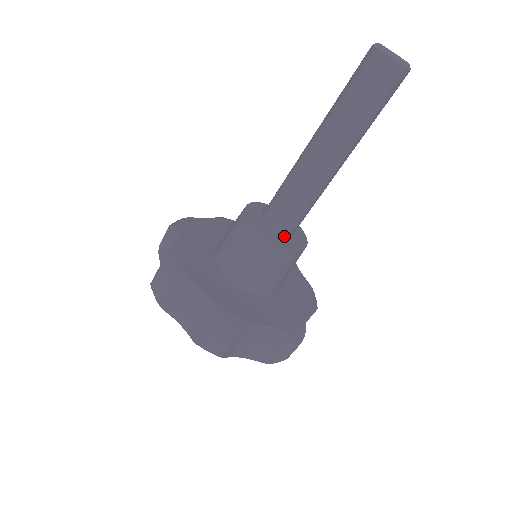
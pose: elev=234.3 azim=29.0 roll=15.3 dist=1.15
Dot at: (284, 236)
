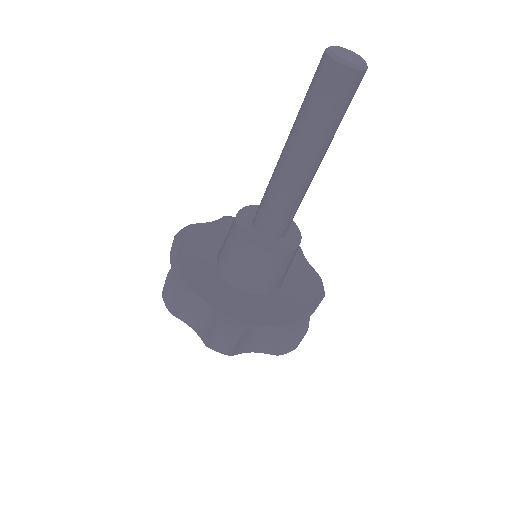
Dot at: (261, 233)
